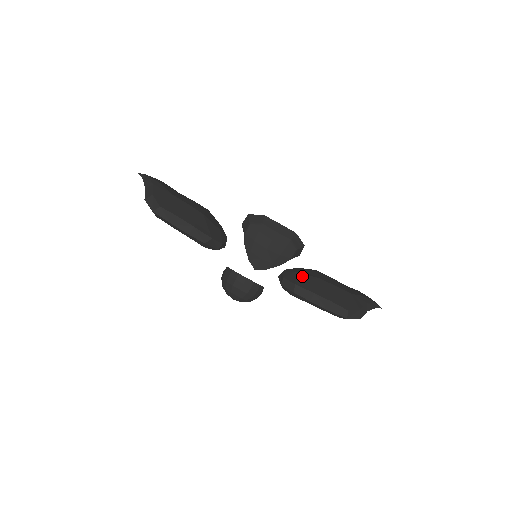
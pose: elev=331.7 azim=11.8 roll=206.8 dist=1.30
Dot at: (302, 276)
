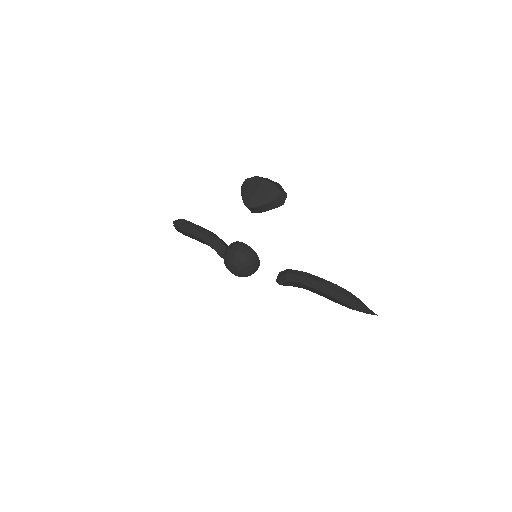
Dot at: occluded
